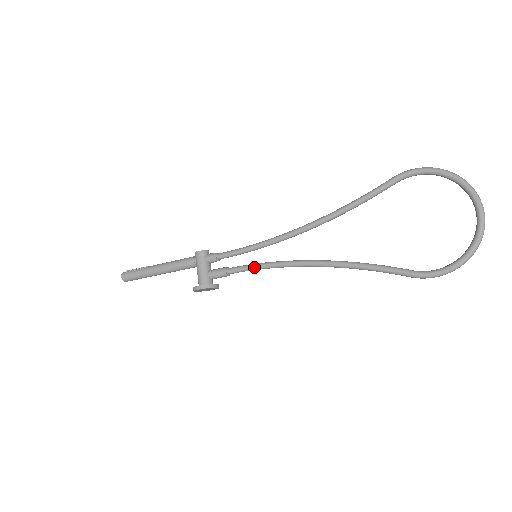
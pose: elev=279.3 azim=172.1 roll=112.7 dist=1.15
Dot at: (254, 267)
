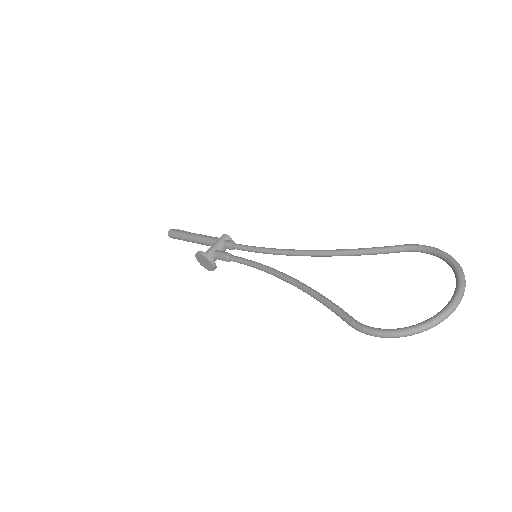
Dot at: (247, 260)
